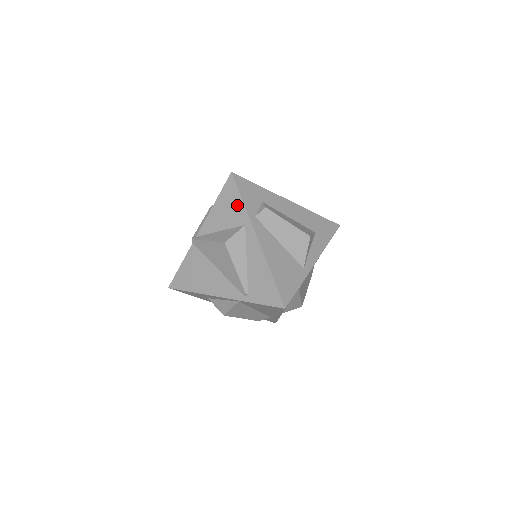
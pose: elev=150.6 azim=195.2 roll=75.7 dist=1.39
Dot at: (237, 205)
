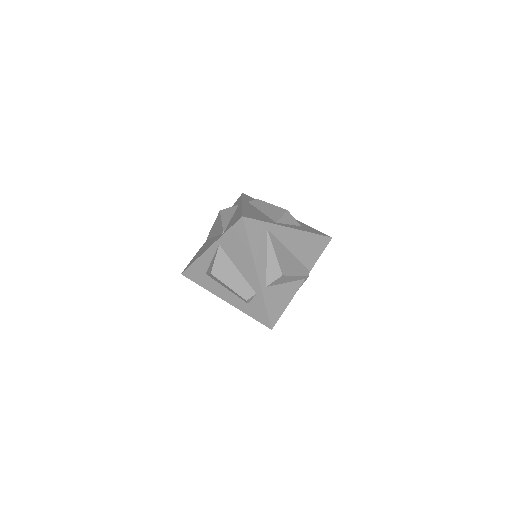
Dot at: (239, 201)
